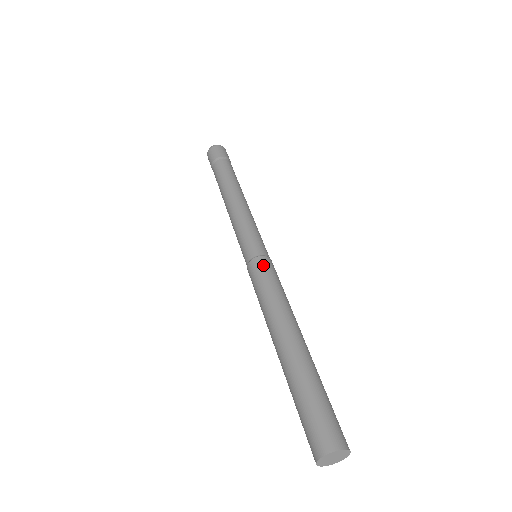
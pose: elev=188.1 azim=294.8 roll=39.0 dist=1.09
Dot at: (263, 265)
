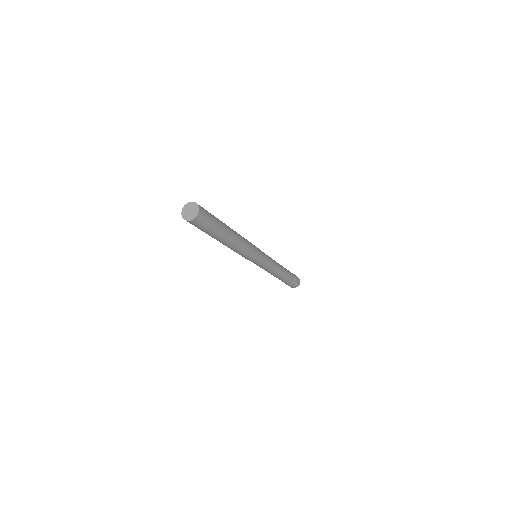
Dot at: occluded
